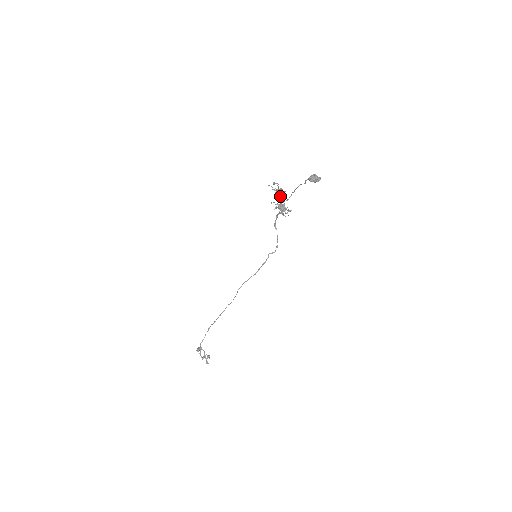
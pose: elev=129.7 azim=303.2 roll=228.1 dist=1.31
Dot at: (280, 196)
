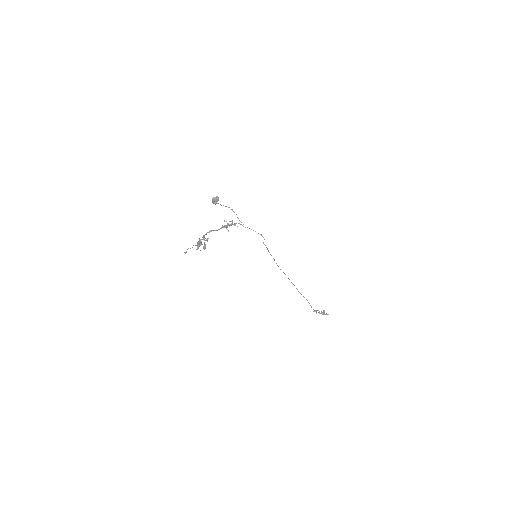
Dot at: (206, 240)
